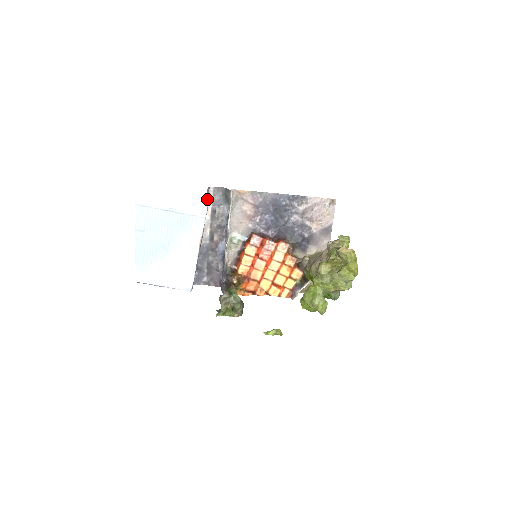
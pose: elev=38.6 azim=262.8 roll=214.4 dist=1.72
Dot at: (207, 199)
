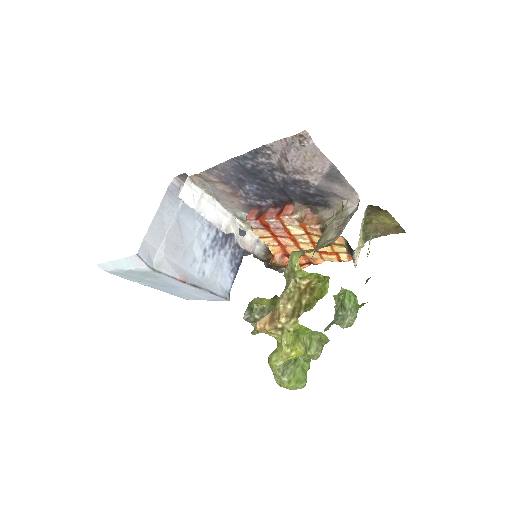
Dot at: (137, 256)
